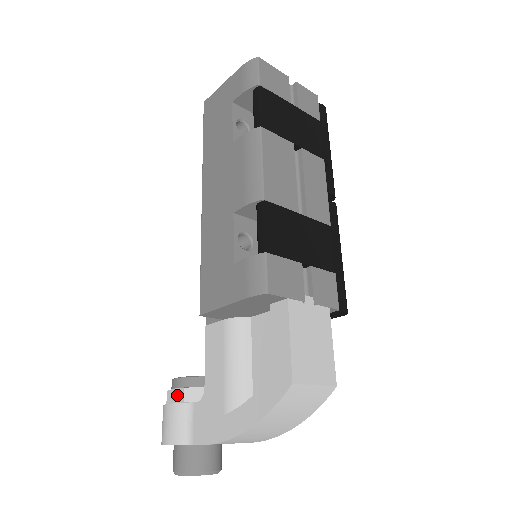
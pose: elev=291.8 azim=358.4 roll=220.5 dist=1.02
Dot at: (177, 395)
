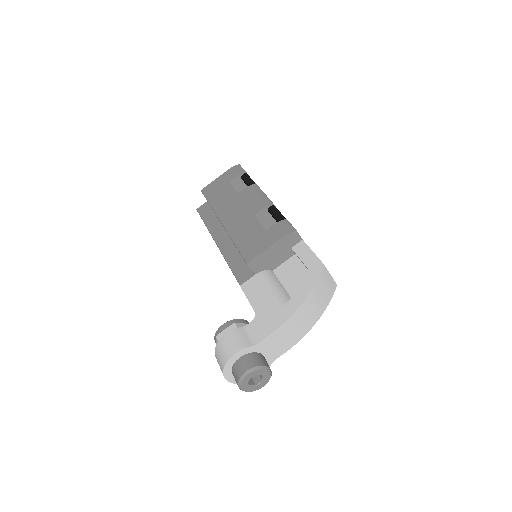
Dot at: (229, 330)
